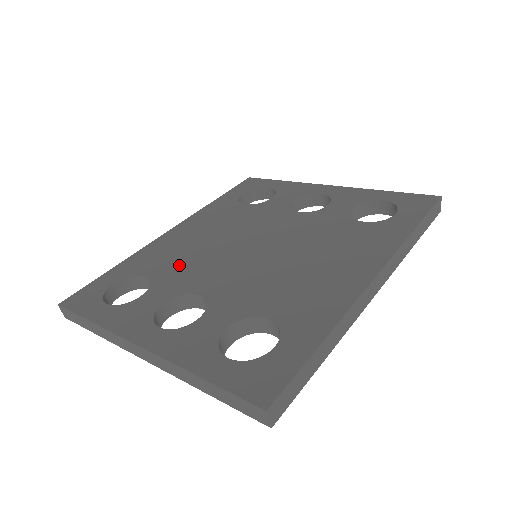
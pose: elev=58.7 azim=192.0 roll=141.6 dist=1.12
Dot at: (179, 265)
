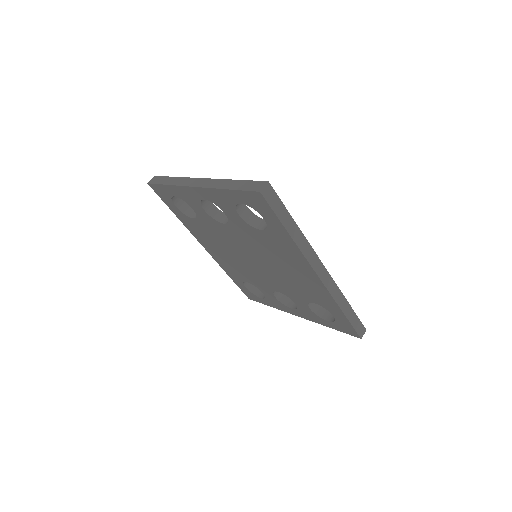
Dot at: occluded
